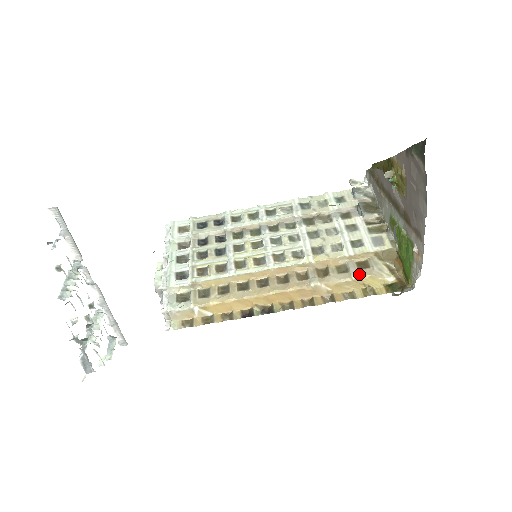
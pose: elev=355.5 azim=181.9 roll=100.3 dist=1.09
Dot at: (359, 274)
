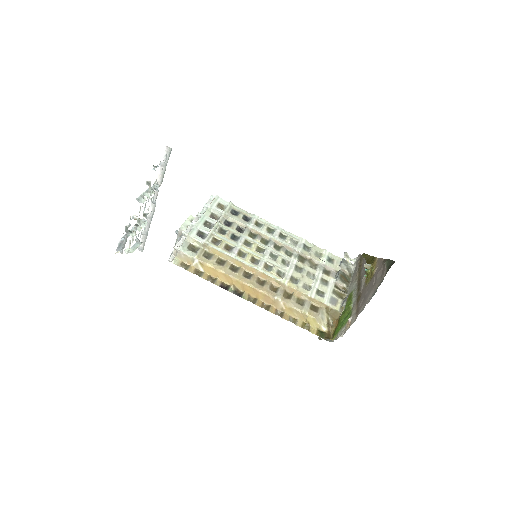
Dot at: (308, 312)
